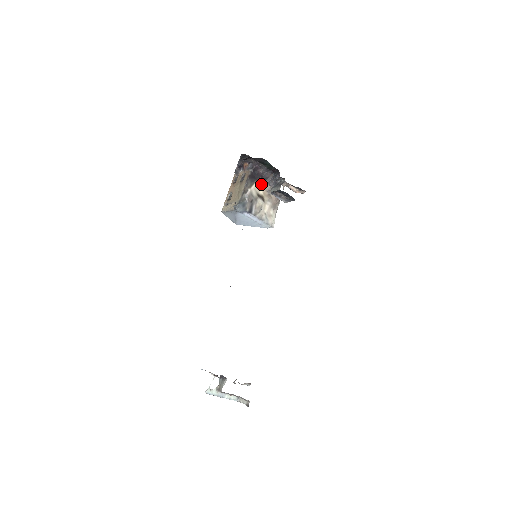
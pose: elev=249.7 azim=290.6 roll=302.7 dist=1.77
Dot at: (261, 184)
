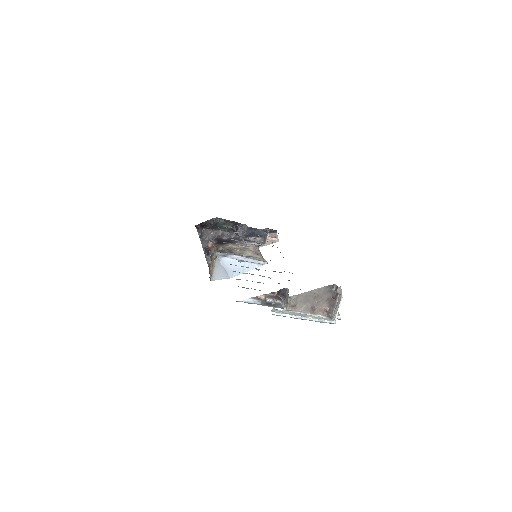
Dot at: (232, 245)
